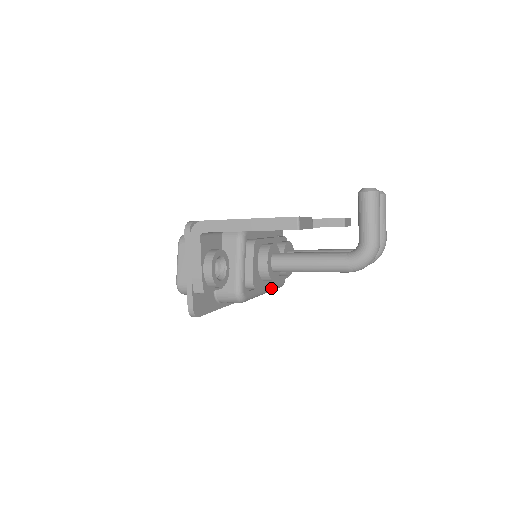
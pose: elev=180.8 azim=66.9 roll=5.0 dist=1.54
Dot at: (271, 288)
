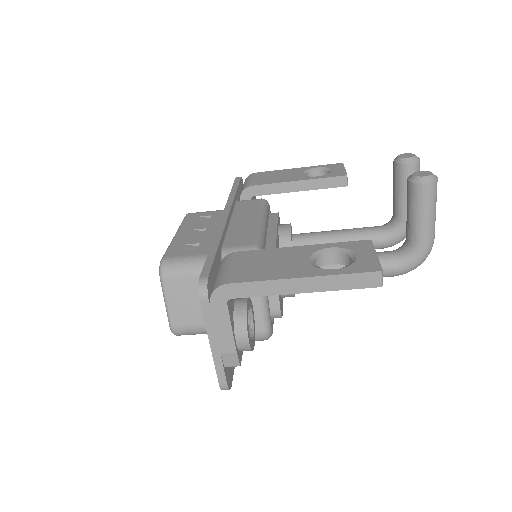
Dot at: occluded
